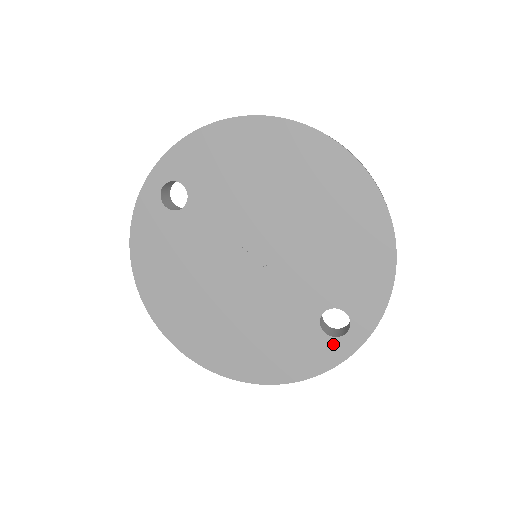
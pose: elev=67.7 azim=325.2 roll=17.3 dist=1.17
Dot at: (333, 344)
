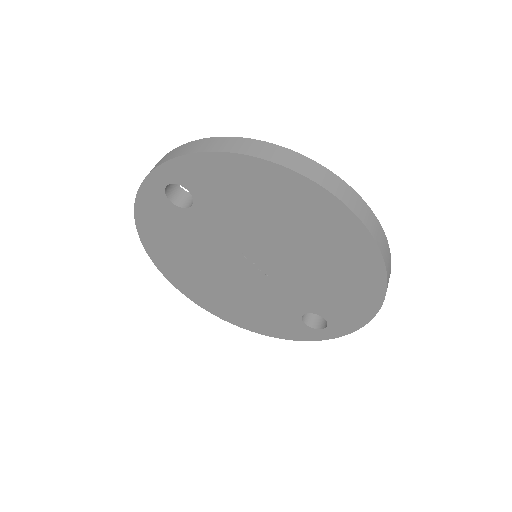
Dot at: (309, 331)
